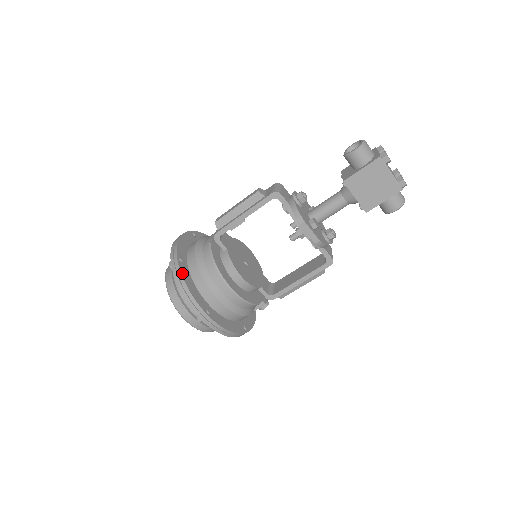
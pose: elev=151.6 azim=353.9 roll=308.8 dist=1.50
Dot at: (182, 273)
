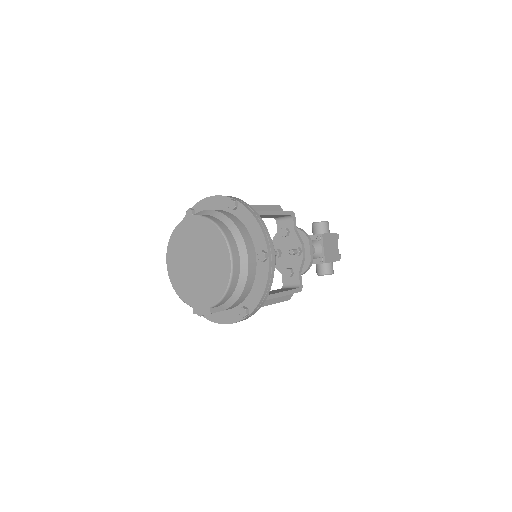
Dot at: (253, 211)
